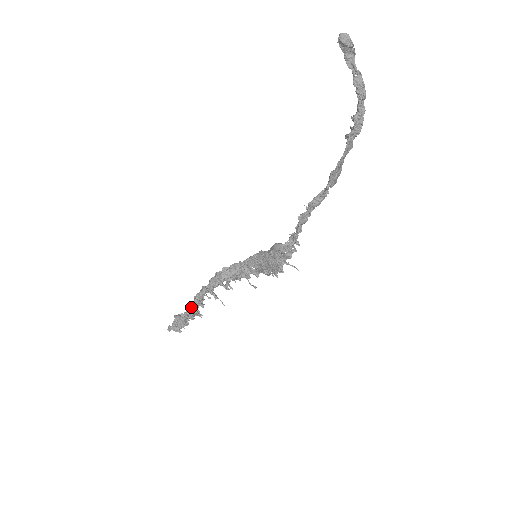
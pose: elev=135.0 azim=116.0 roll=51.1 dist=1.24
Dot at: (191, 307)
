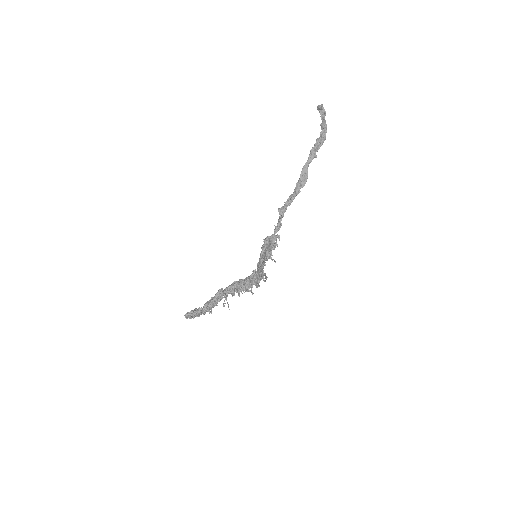
Dot at: (207, 302)
